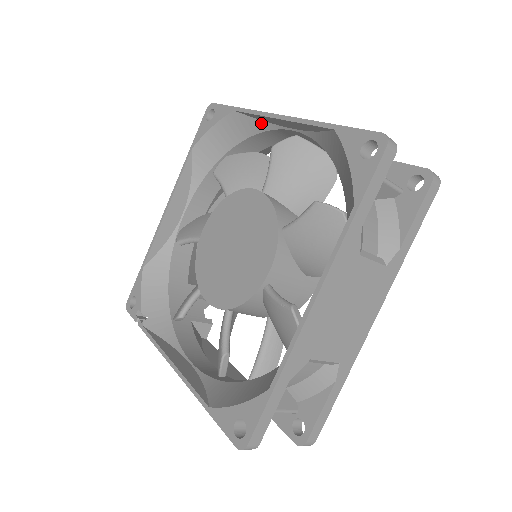
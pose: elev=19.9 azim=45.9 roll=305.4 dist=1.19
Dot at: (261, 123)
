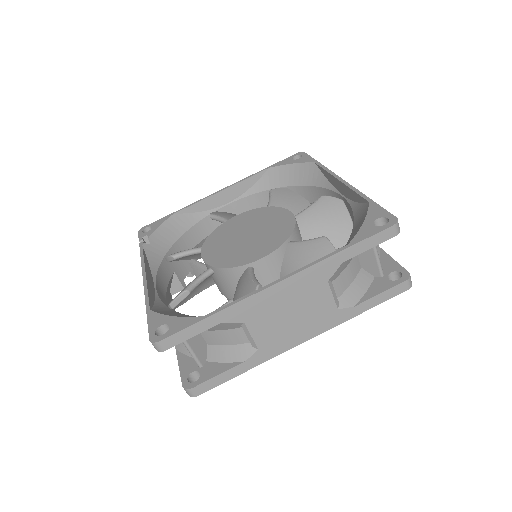
Dot at: (326, 181)
